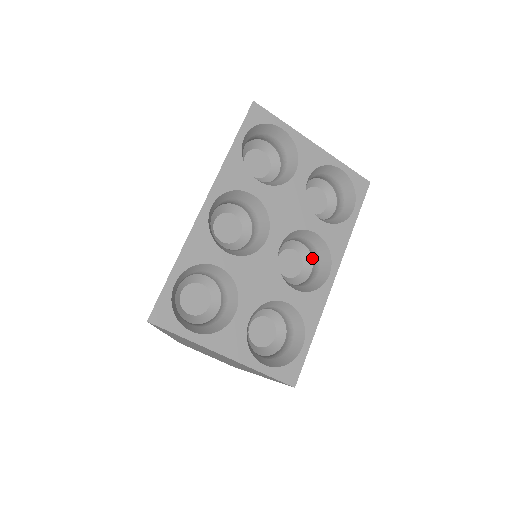
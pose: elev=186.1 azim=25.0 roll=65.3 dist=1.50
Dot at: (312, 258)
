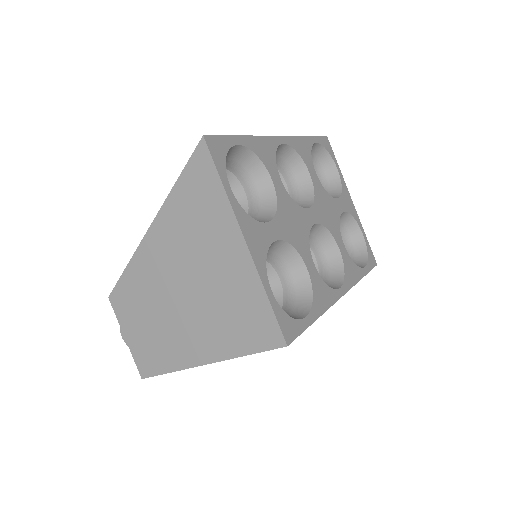
Dot at: occluded
